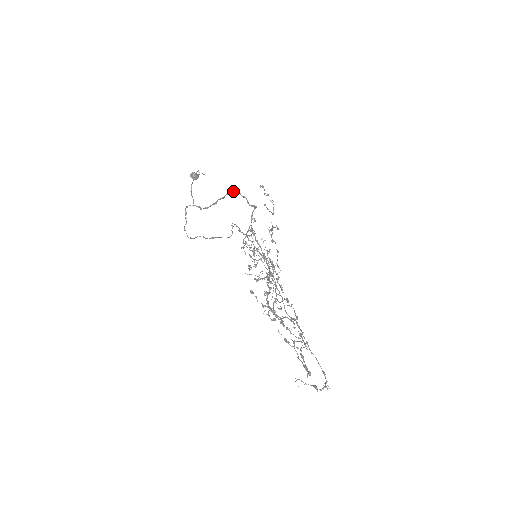
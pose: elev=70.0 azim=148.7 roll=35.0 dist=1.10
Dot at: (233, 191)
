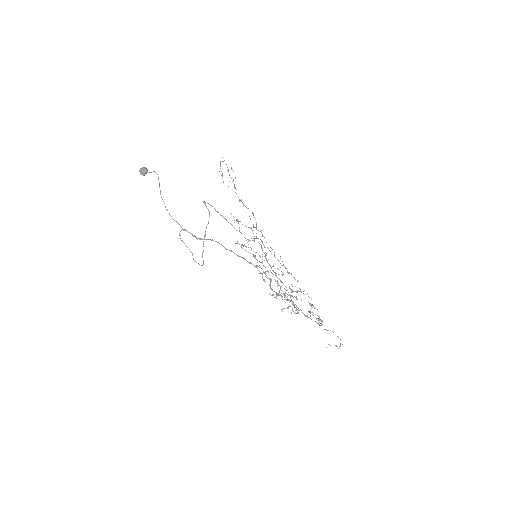
Dot at: occluded
